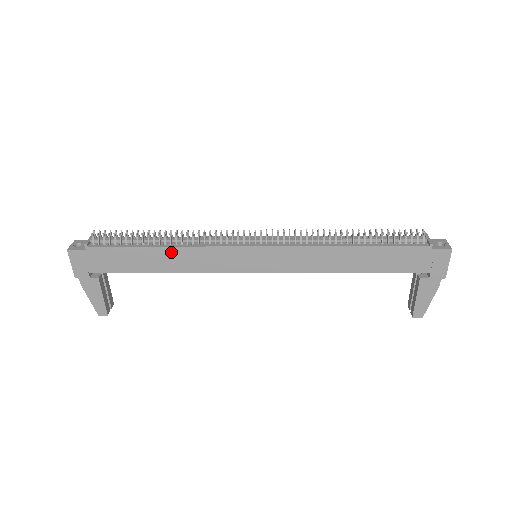
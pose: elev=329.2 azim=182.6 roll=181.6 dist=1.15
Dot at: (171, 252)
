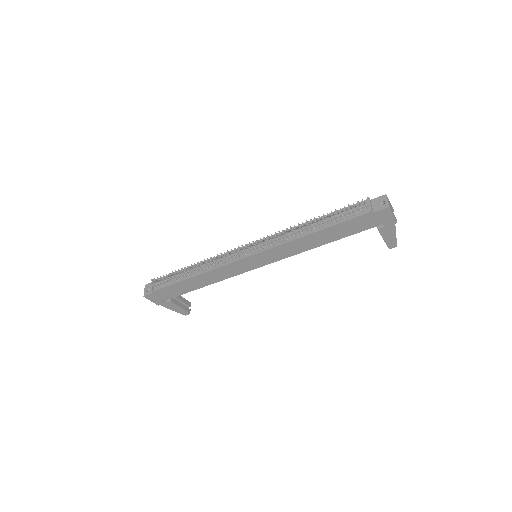
Dot at: (201, 277)
